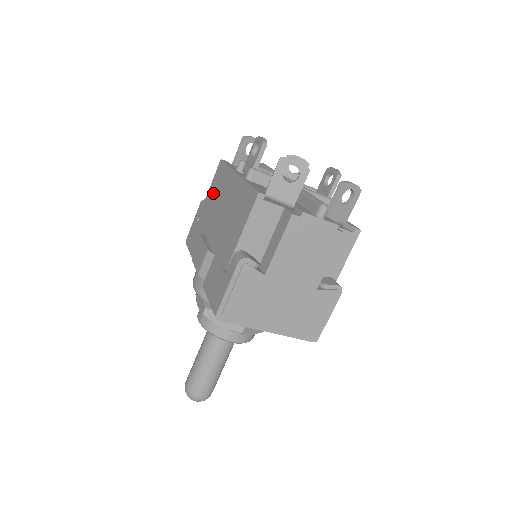
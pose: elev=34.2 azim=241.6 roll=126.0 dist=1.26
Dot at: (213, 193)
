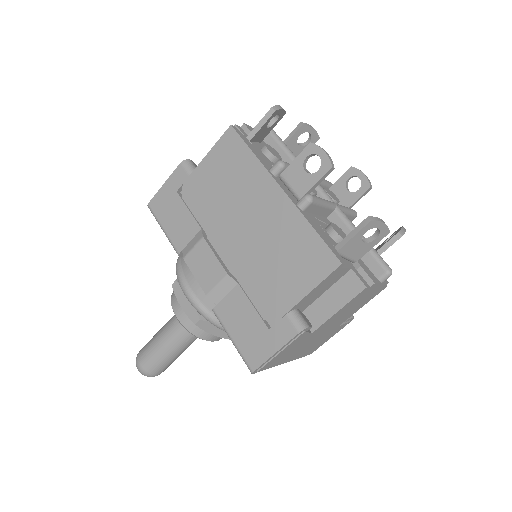
Dot at: (218, 175)
